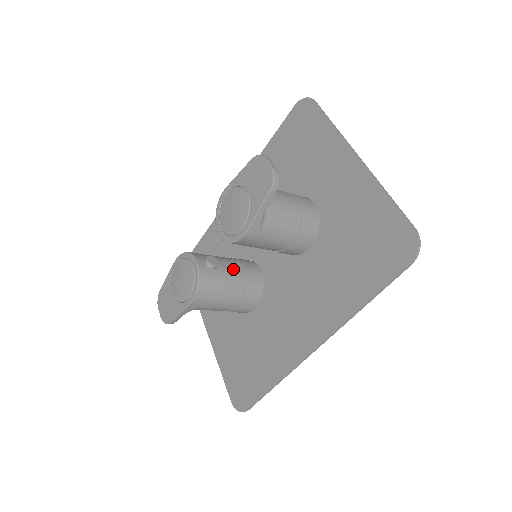
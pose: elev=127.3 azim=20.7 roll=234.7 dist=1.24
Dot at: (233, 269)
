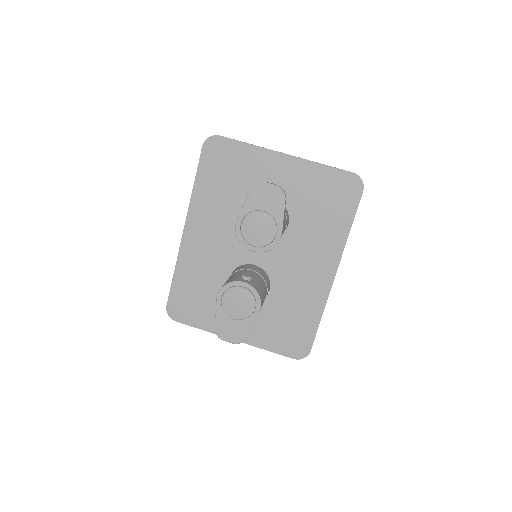
Dot at: (252, 274)
